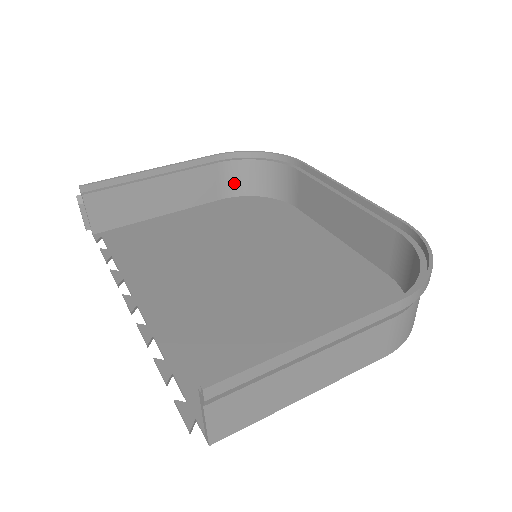
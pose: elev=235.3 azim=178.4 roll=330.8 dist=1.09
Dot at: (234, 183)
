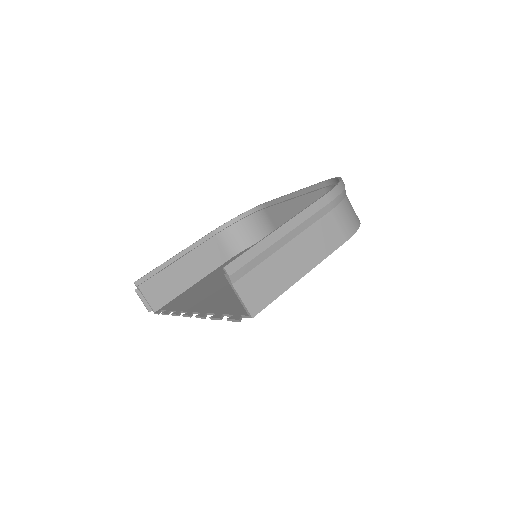
Dot at: (233, 244)
